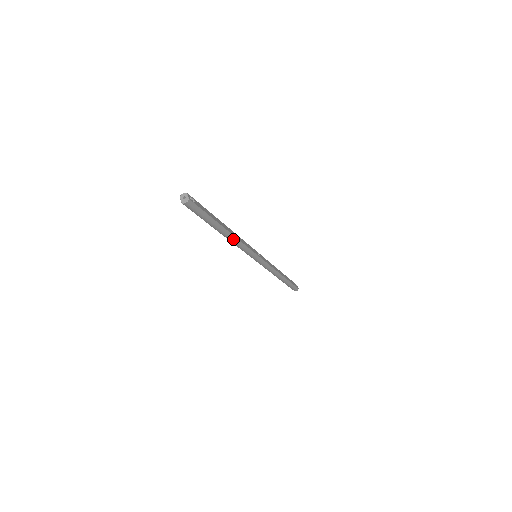
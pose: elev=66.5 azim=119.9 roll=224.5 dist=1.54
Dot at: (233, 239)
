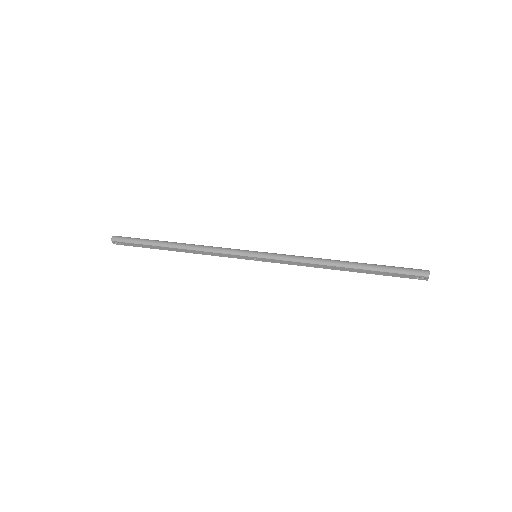
Dot at: (191, 246)
